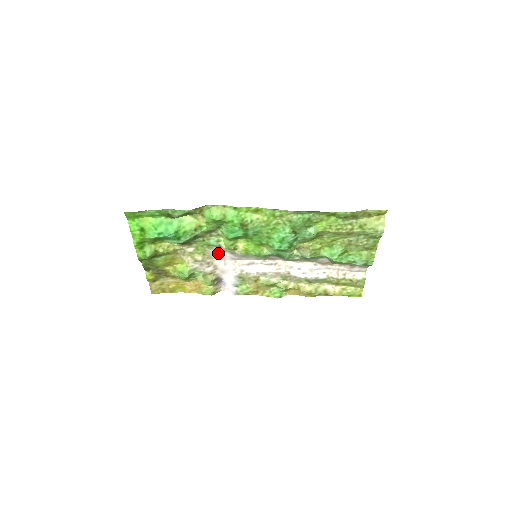
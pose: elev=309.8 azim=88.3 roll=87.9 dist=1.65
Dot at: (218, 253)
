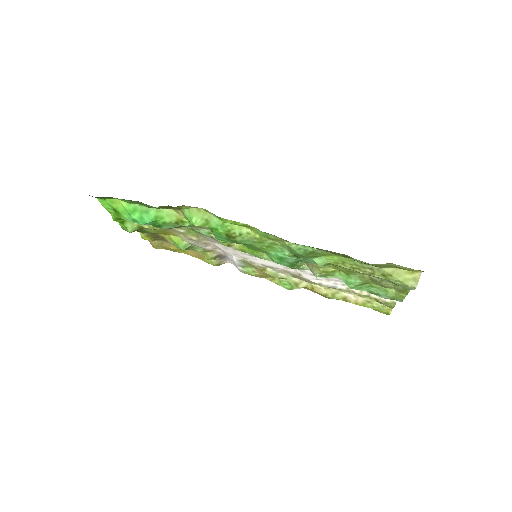
Dot at: (213, 240)
